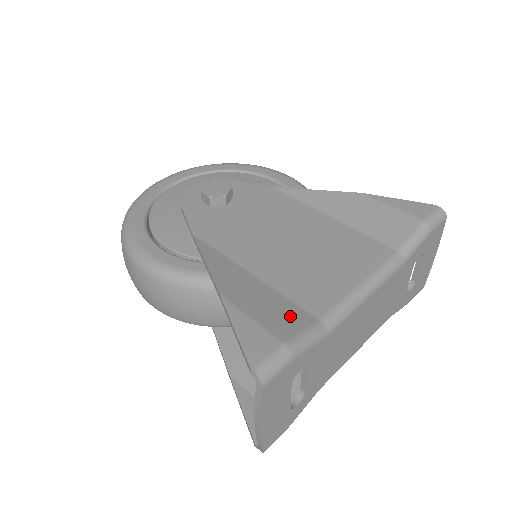
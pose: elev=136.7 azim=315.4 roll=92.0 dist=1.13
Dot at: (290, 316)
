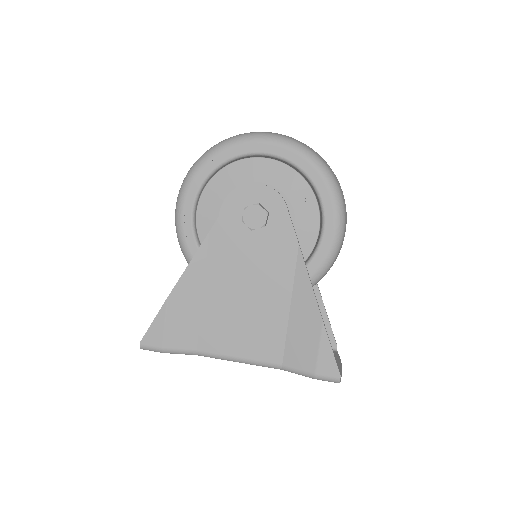
Dot at: (185, 337)
